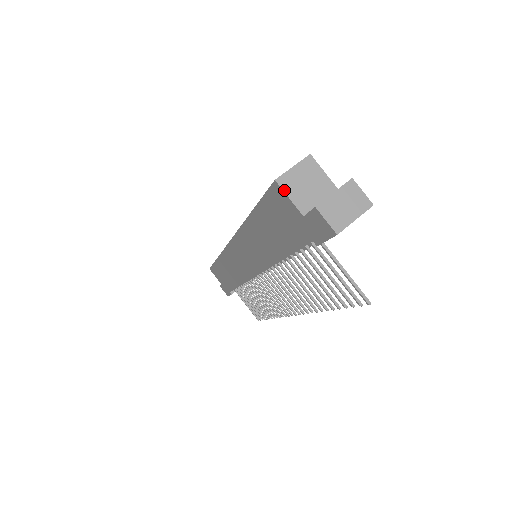
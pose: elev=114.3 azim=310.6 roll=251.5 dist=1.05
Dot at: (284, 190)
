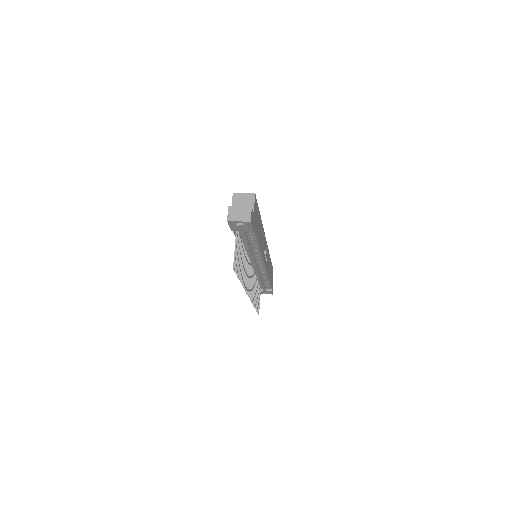
Dot at: (233, 199)
